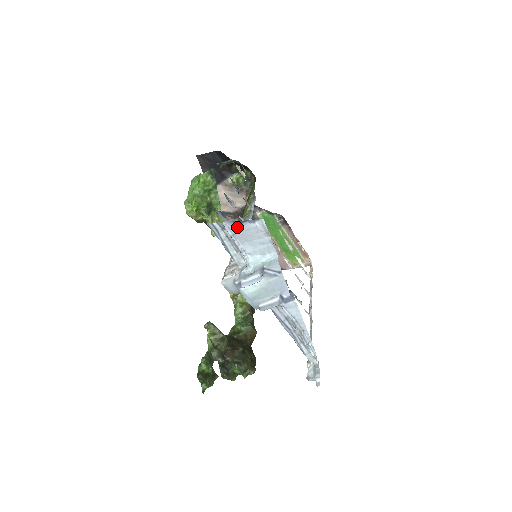
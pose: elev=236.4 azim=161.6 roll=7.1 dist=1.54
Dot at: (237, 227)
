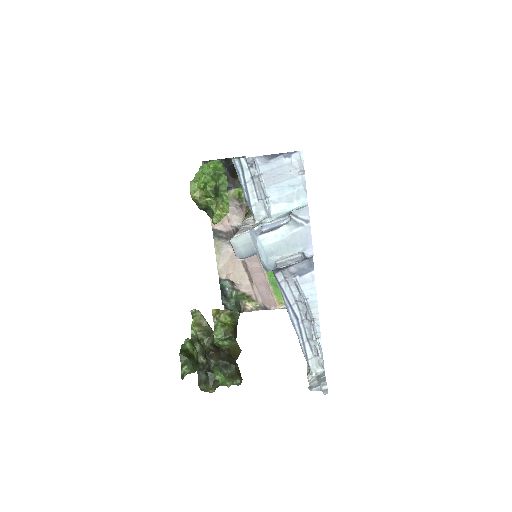
Dot at: (268, 164)
